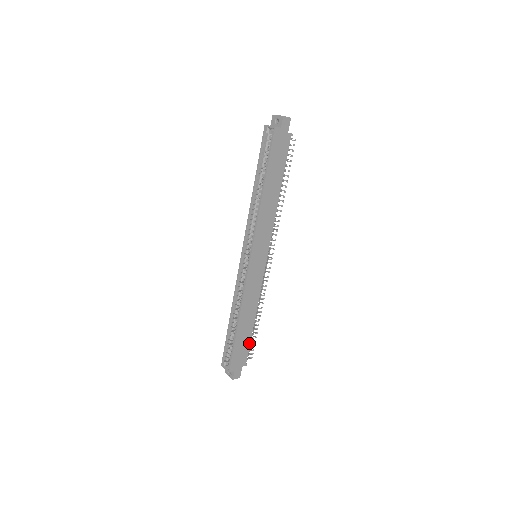
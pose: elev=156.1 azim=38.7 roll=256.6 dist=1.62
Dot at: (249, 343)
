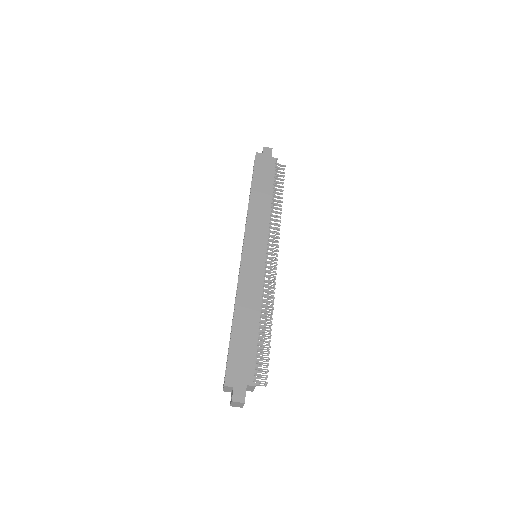
Dot at: (255, 352)
